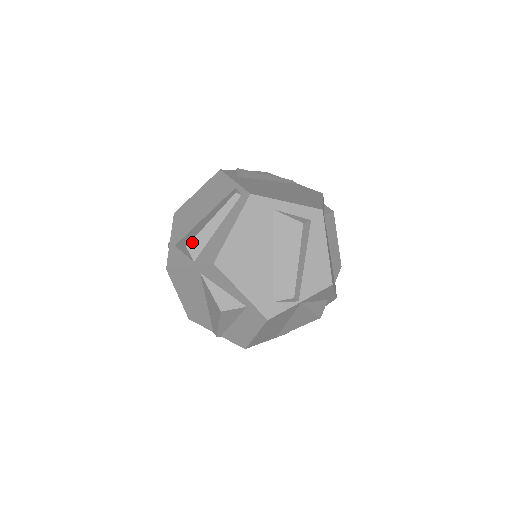
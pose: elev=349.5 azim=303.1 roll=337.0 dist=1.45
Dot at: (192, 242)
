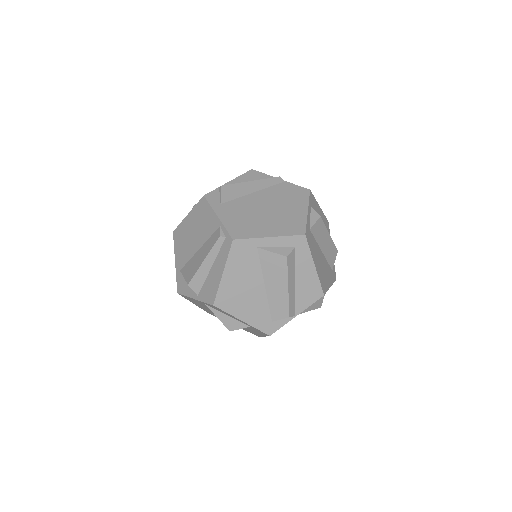
Dot at: (192, 281)
